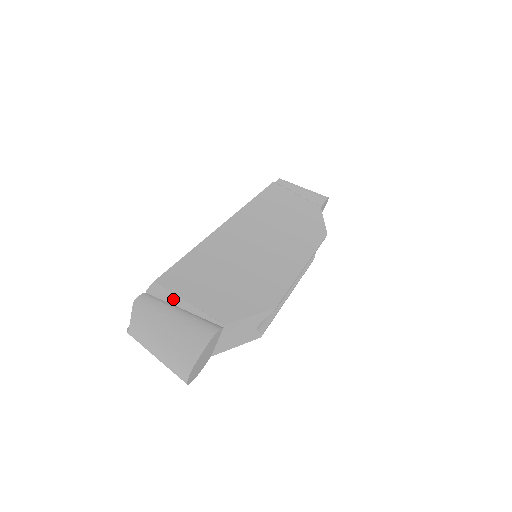
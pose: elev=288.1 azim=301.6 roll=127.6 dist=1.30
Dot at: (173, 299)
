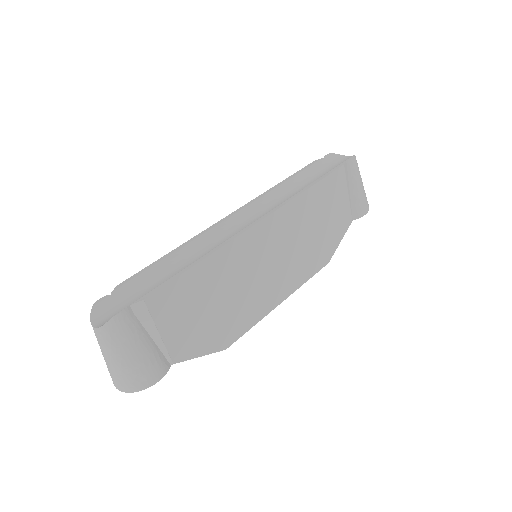
Dot at: (149, 324)
